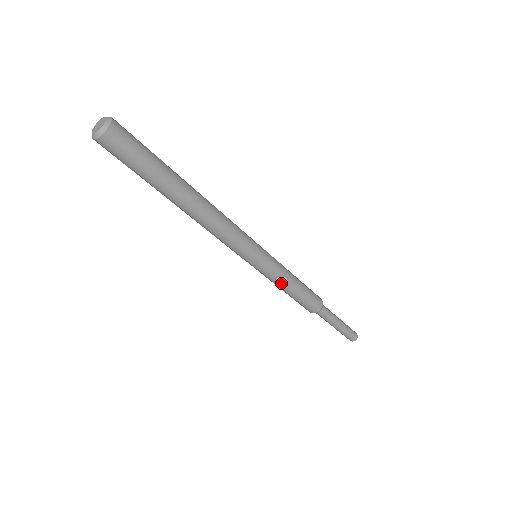
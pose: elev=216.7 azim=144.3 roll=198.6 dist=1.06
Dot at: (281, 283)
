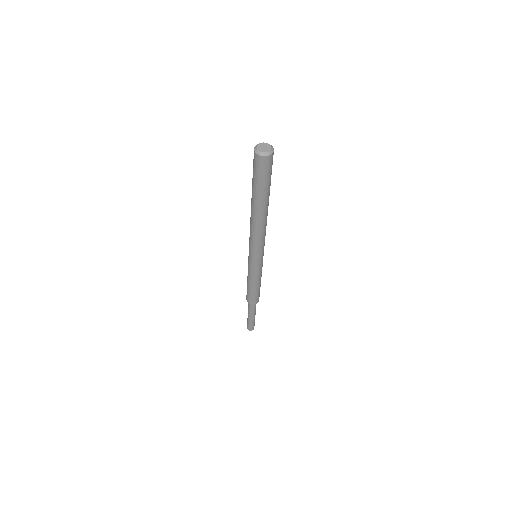
Dot at: (259, 277)
